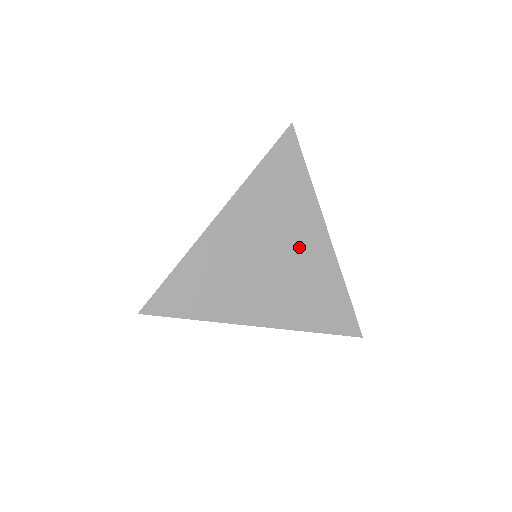
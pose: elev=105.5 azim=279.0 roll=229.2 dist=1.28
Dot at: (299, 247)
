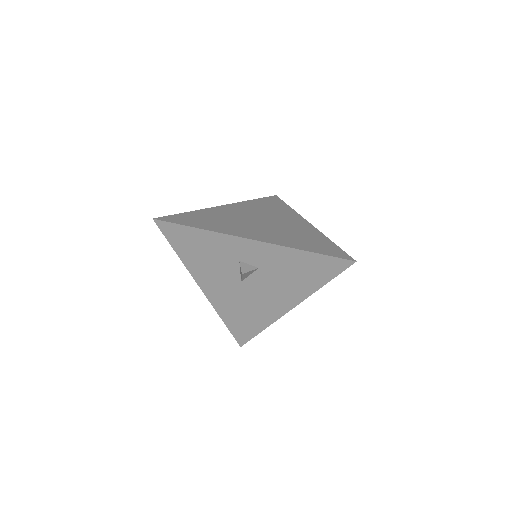
Dot at: (285, 222)
